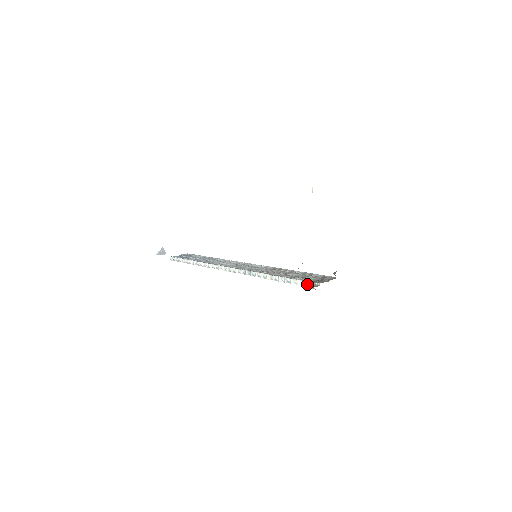
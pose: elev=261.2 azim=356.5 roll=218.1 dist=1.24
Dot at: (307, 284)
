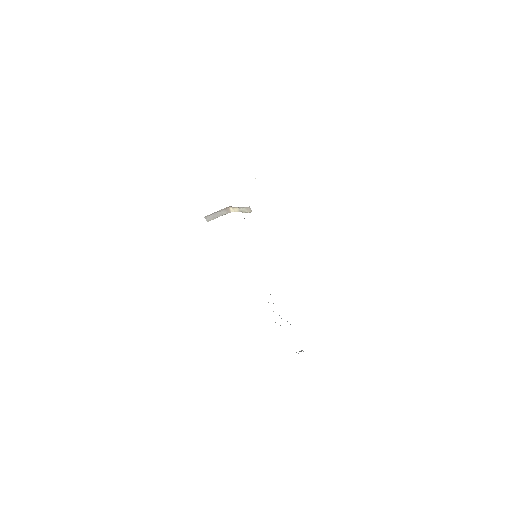
Dot at: occluded
